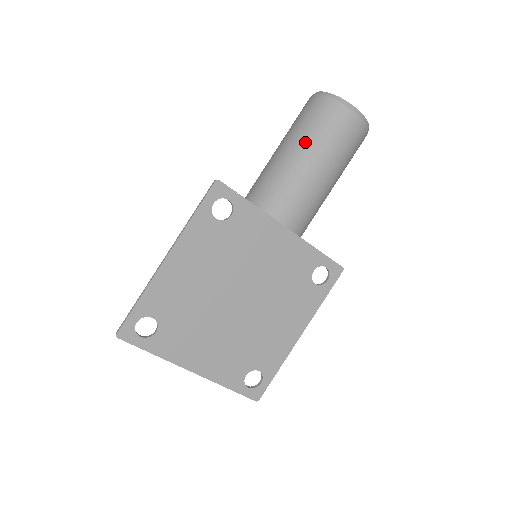
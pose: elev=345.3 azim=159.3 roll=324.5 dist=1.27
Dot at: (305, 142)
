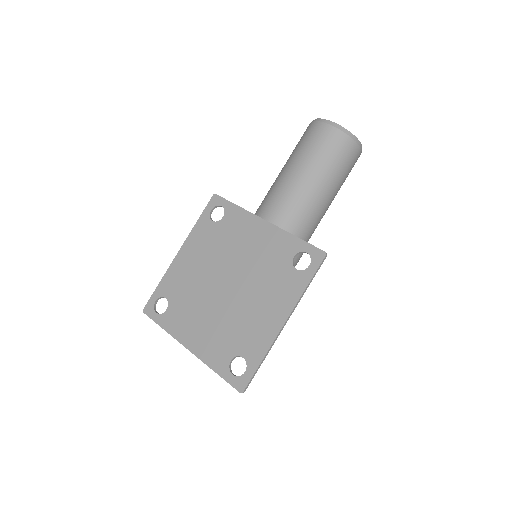
Dot at: (289, 158)
